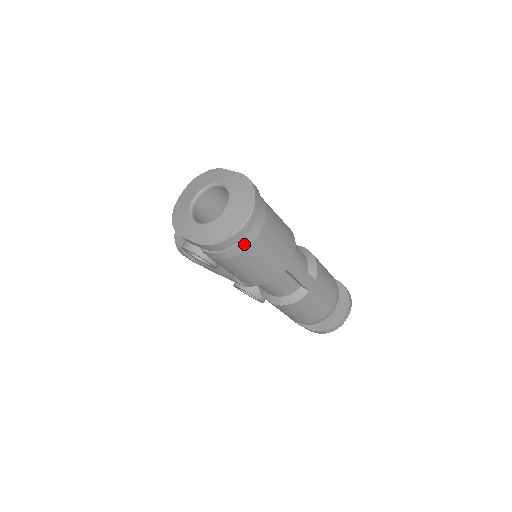
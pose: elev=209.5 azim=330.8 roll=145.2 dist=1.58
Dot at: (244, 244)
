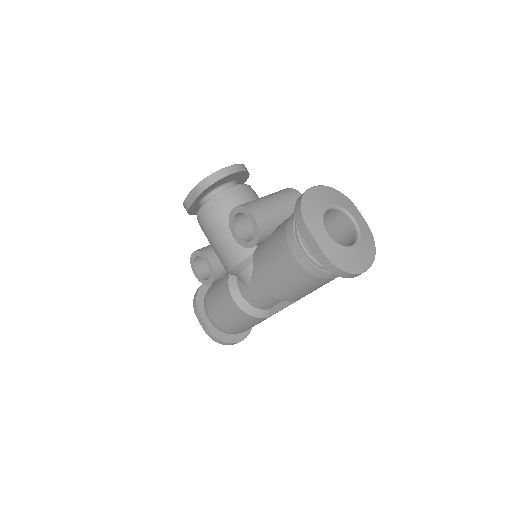
Dot at: (331, 276)
